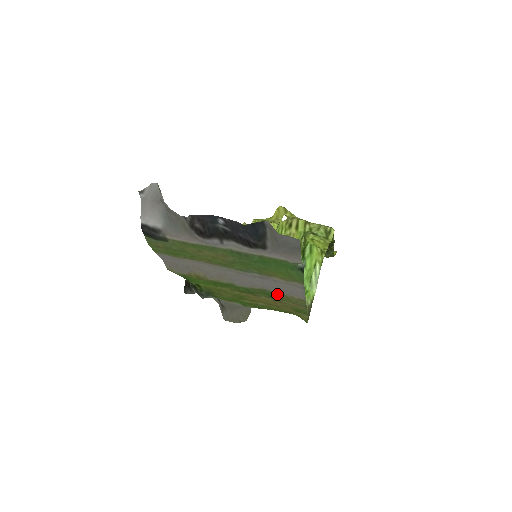
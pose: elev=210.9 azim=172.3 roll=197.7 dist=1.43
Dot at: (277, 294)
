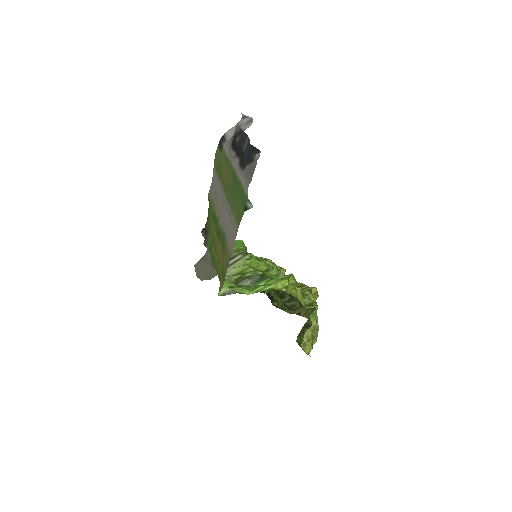
Dot at: (226, 244)
